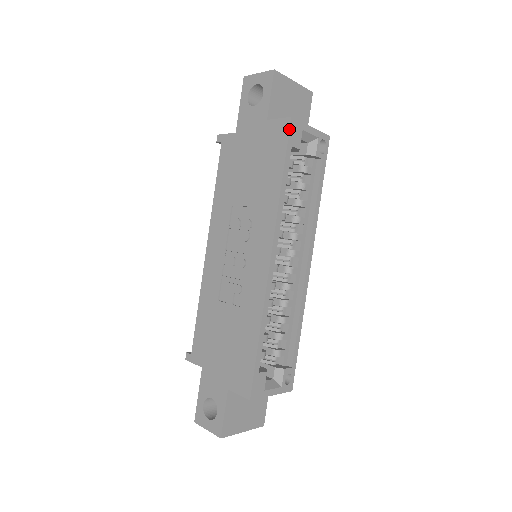
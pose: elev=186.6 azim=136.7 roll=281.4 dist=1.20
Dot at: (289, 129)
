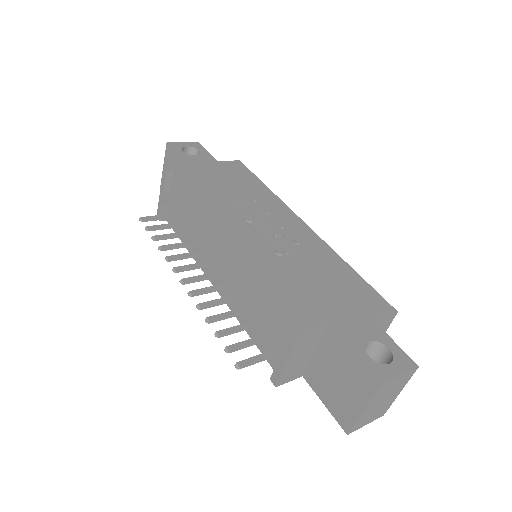
Dot at: (244, 165)
